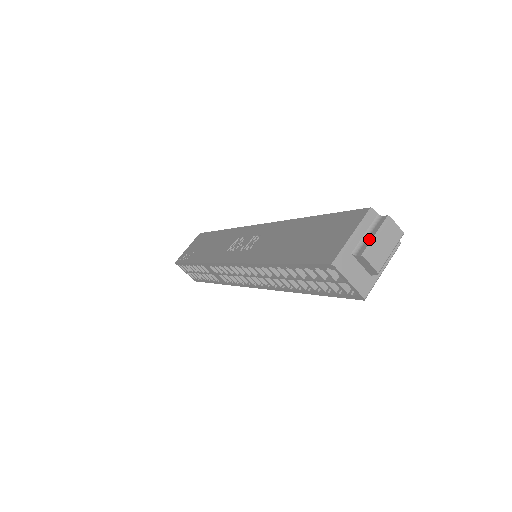
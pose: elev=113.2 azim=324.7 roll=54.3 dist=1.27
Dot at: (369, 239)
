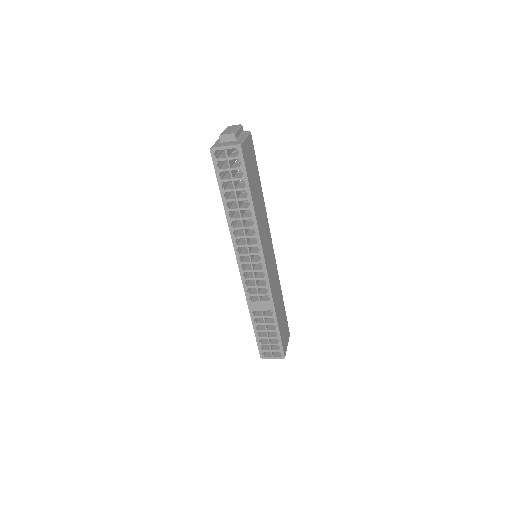
Dot at: occluded
